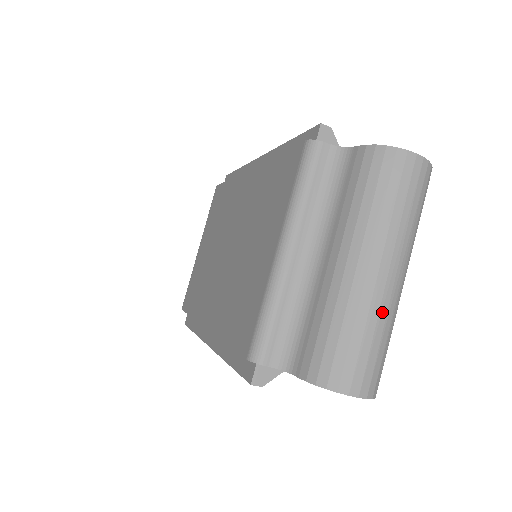
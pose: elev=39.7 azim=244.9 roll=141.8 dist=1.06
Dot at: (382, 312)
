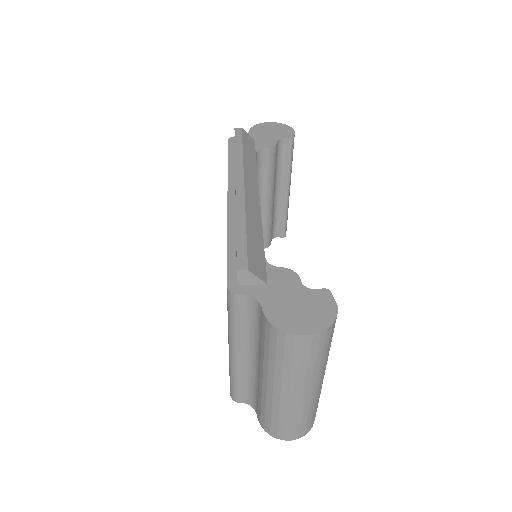
Dot at: (298, 410)
